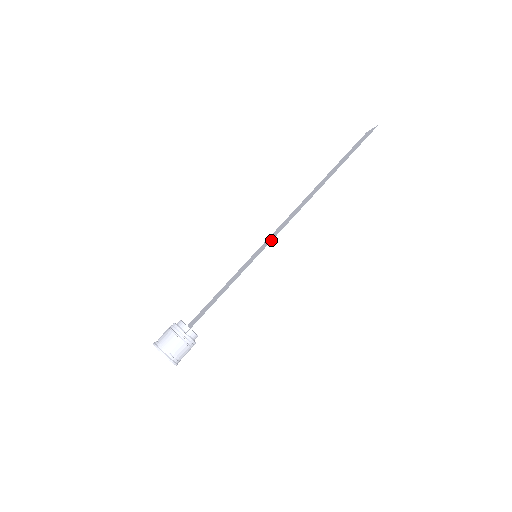
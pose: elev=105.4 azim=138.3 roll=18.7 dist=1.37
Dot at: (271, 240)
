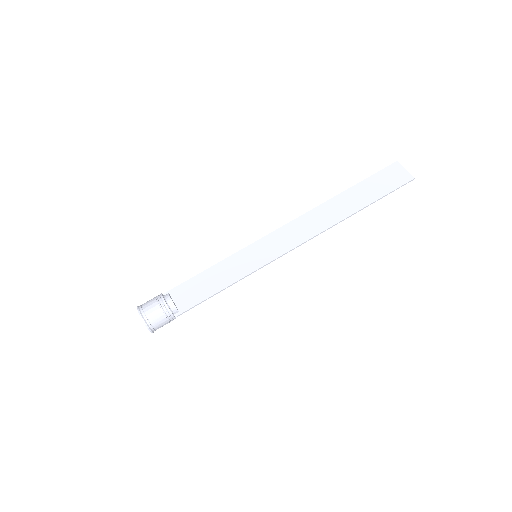
Dot at: (278, 255)
